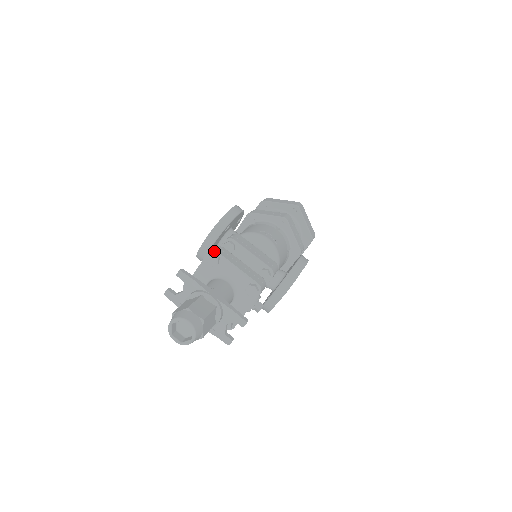
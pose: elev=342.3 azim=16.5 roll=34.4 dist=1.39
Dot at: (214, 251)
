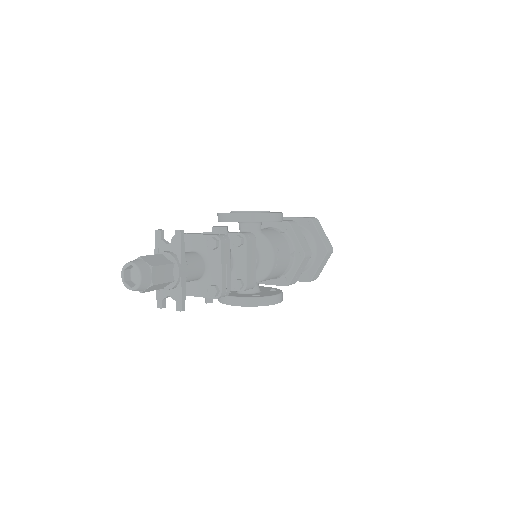
Dot at: (220, 239)
